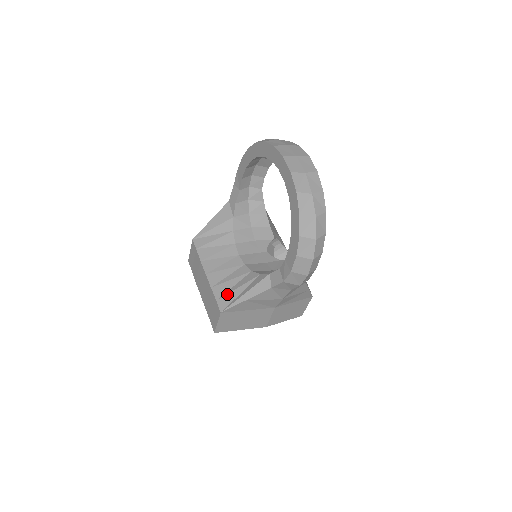
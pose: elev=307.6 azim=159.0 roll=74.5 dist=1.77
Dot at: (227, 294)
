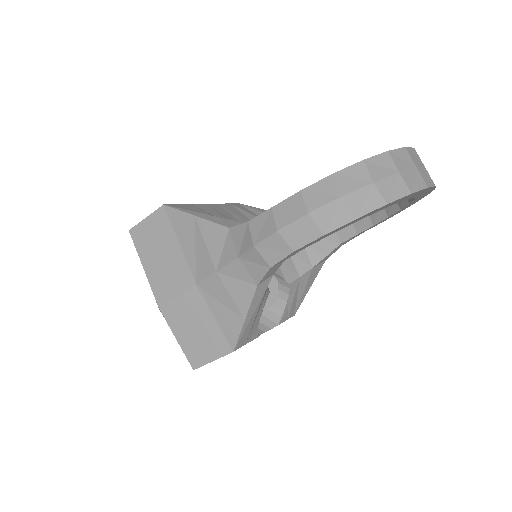
Dot at: occluded
